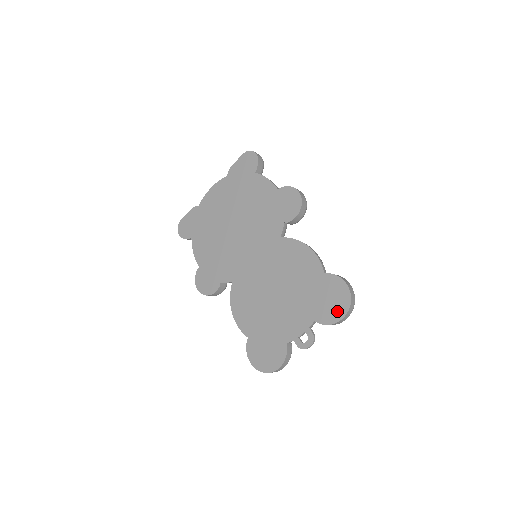
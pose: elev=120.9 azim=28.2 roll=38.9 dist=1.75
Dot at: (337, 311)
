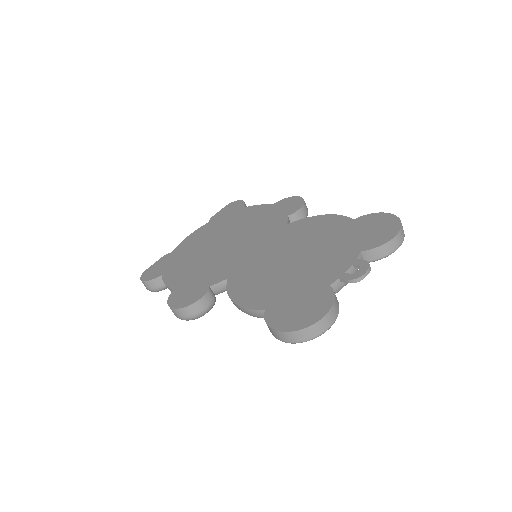
Dot at: (387, 231)
